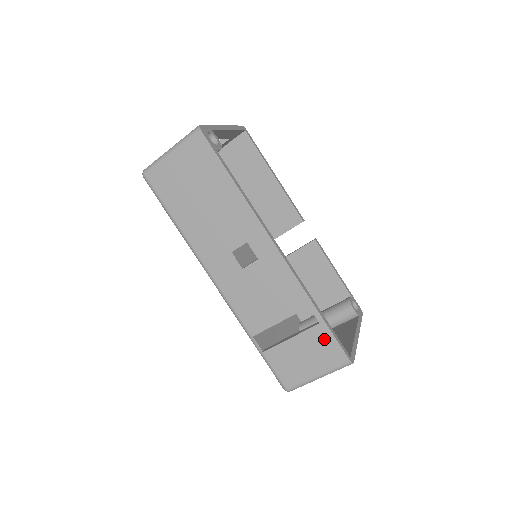
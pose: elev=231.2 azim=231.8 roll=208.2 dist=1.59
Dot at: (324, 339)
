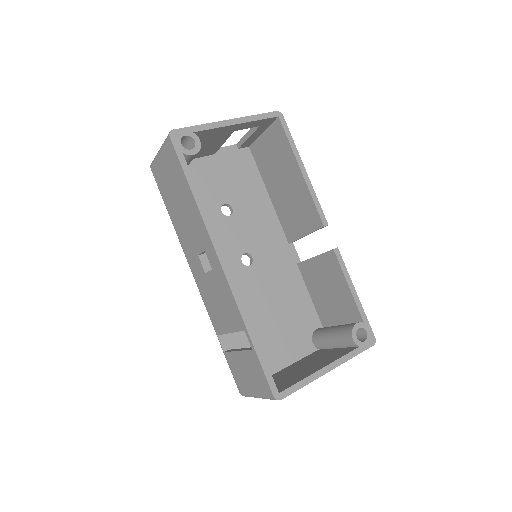
Dot at: (256, 366)
